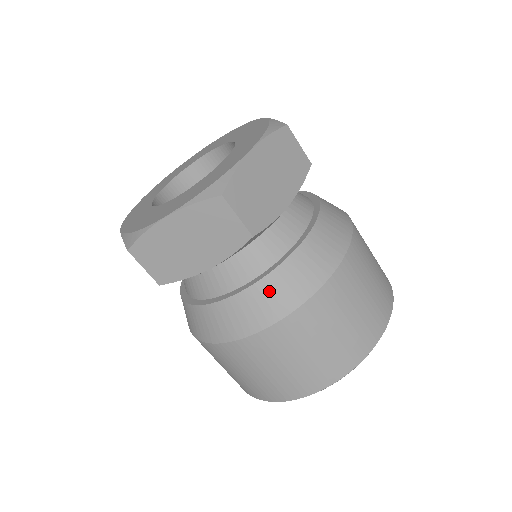
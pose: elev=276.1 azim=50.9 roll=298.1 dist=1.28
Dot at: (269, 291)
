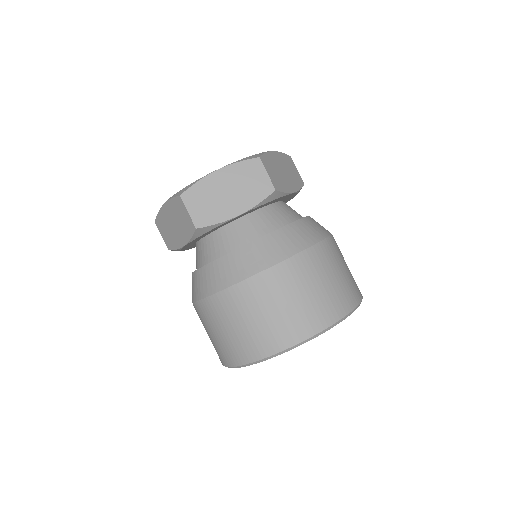
Dot at: (281, 238)
